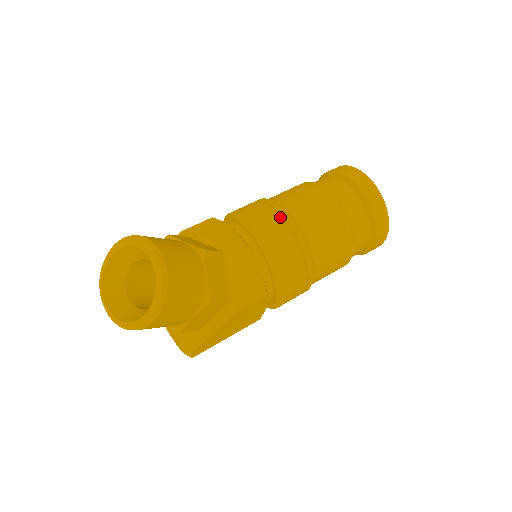
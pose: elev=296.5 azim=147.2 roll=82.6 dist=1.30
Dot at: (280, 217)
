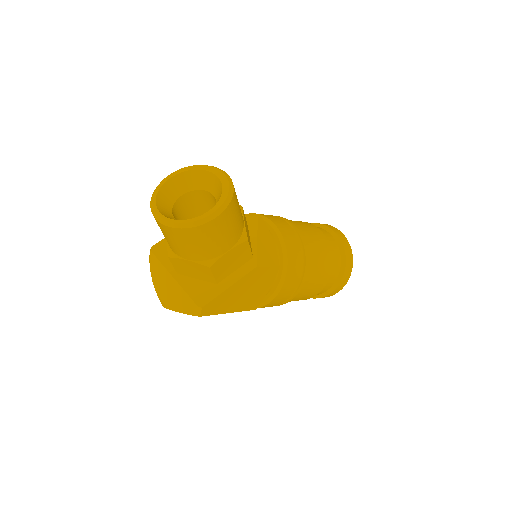
Dot at: occluded
